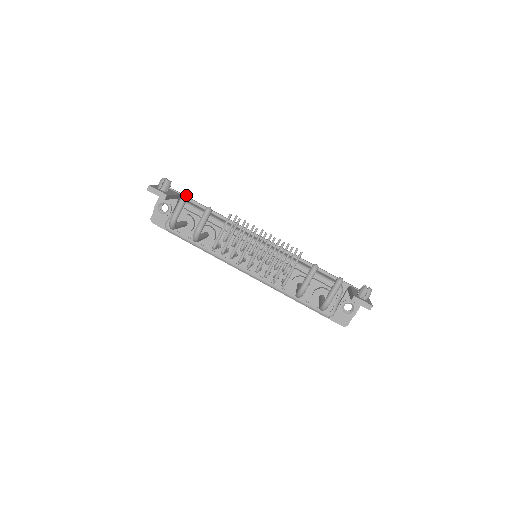
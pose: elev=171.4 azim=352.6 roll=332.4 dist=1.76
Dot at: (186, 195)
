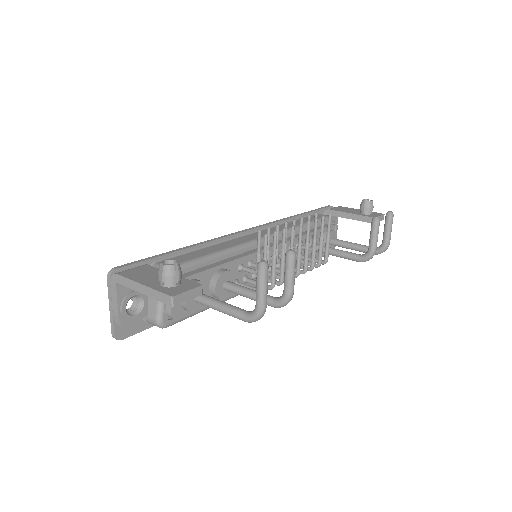
Dot at: (266, 262)
